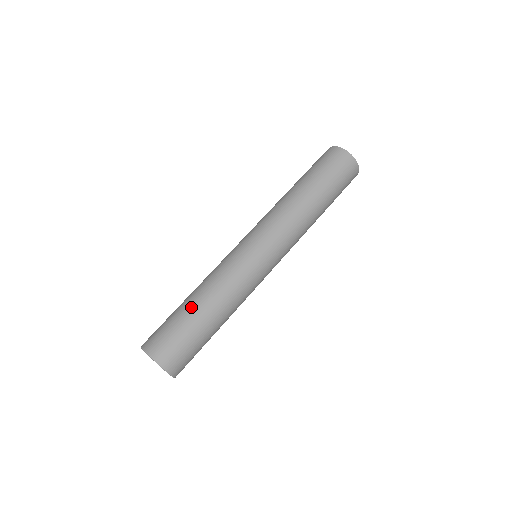
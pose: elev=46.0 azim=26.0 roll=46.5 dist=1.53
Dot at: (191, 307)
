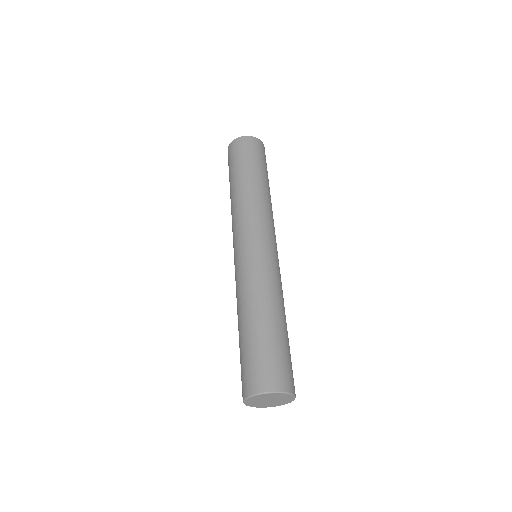
Dot at: (248, 328)
